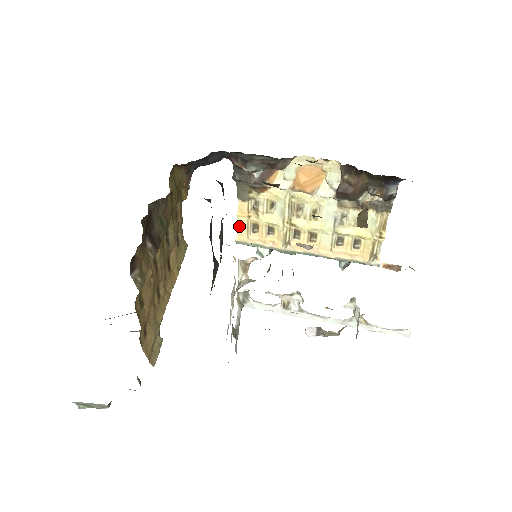
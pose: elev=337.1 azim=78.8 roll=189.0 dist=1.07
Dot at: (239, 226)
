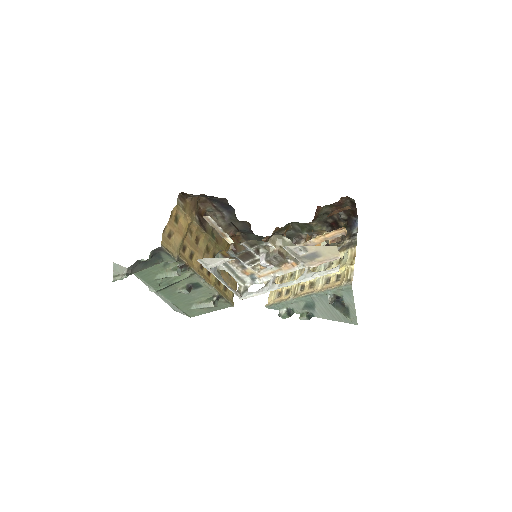
Dot at: (270, 295)
